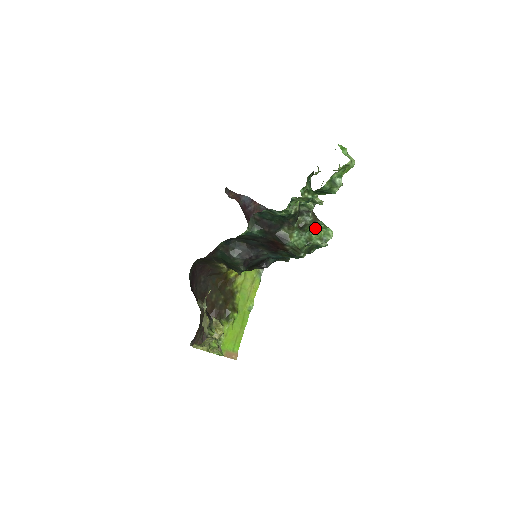
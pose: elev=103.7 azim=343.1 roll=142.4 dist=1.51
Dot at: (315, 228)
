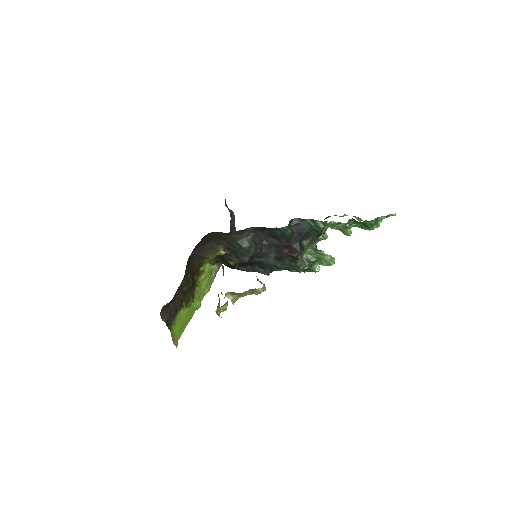
Dot at: (323, 253)
